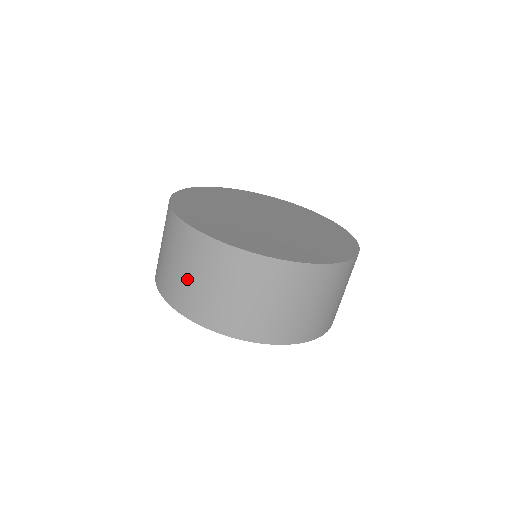
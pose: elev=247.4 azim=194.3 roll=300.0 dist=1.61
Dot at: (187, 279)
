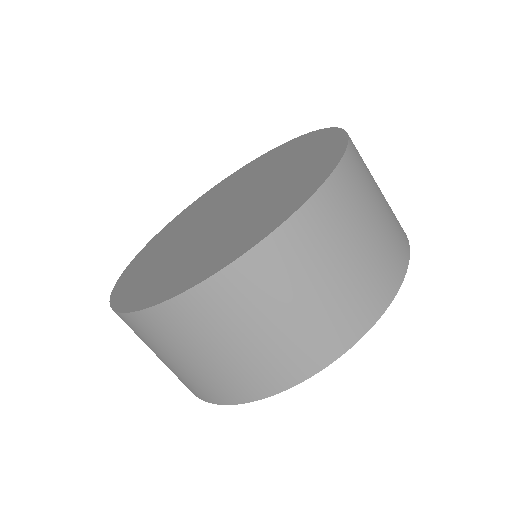
Dot at: (192, 367)
